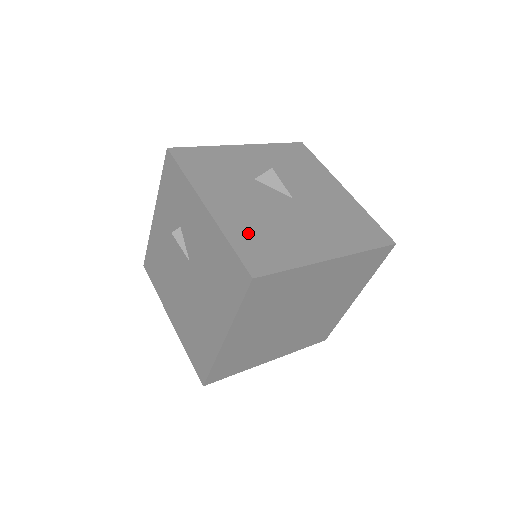
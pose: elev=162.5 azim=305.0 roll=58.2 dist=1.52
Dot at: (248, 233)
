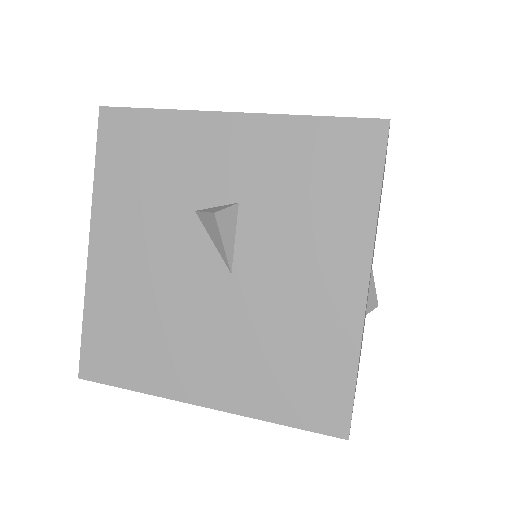
Dot at: (114, 313)
